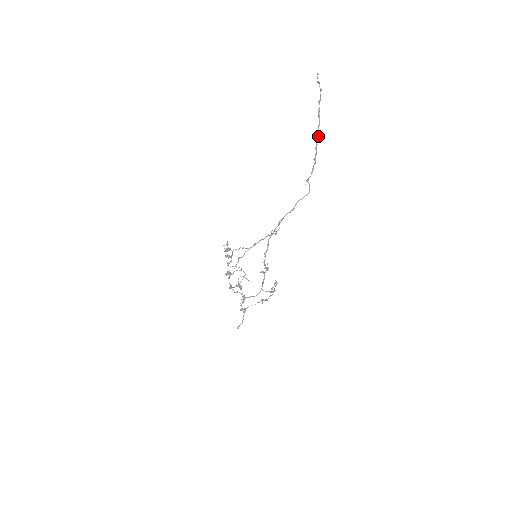
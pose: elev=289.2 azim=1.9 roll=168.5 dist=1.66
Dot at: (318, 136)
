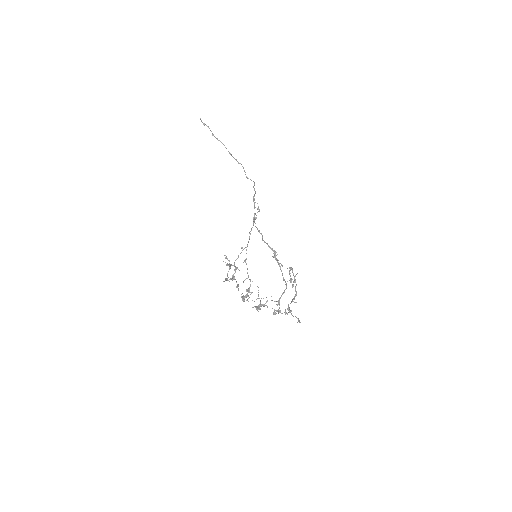
Dot at: (229, 152)
